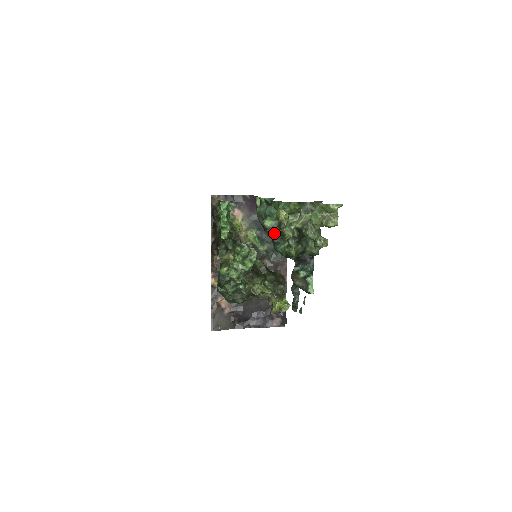
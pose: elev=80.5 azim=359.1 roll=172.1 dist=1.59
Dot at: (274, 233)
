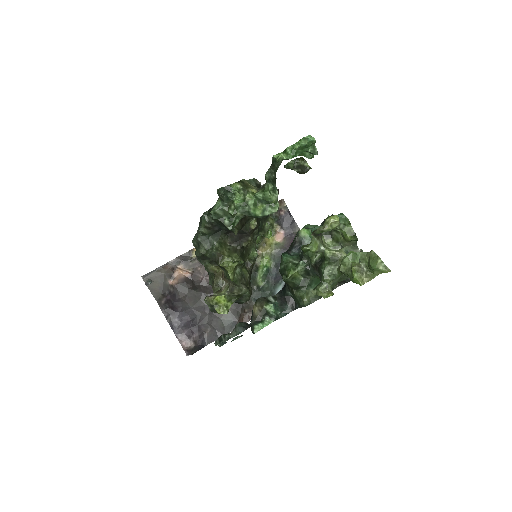
Dot at: (298, 246)
